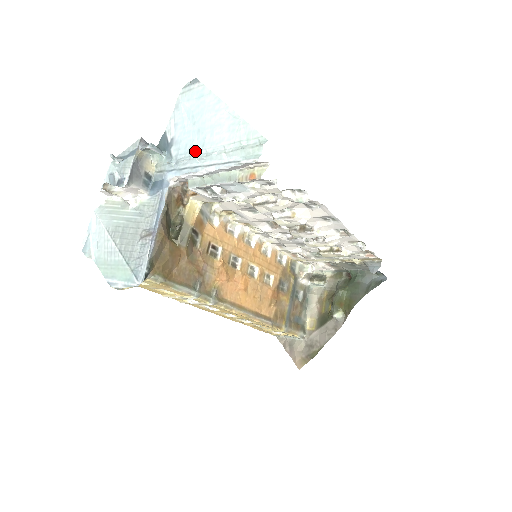
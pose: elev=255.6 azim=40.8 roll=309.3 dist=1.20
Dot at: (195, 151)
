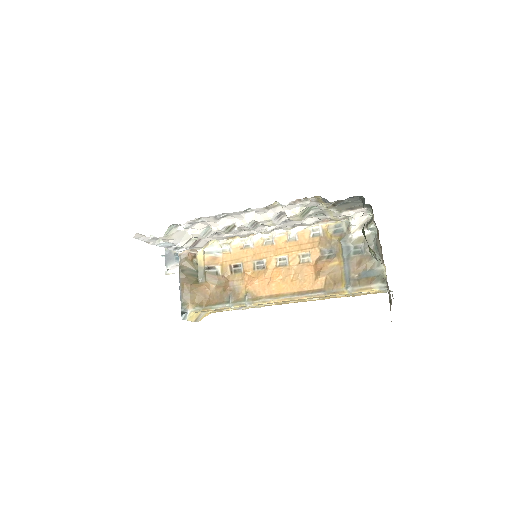
Dot at: occluded
